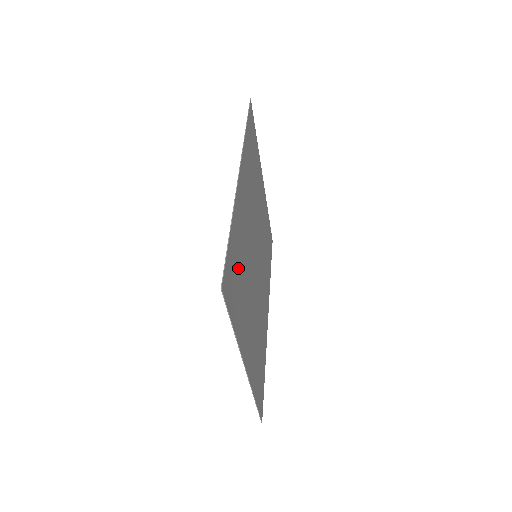
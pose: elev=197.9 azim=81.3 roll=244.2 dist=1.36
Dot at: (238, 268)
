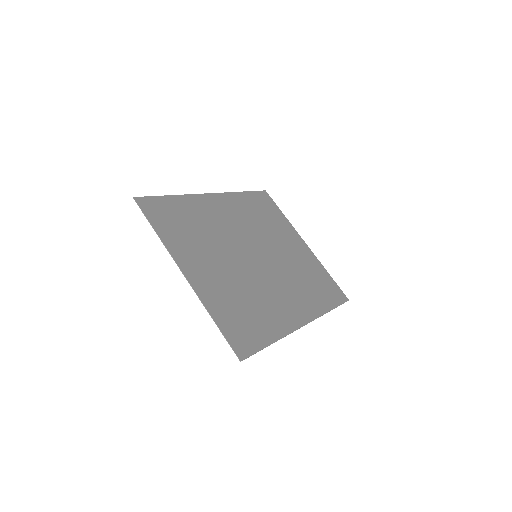
Dot at: (185, 220)
